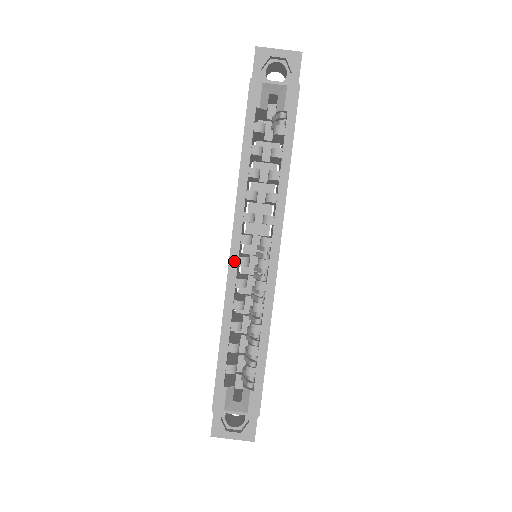
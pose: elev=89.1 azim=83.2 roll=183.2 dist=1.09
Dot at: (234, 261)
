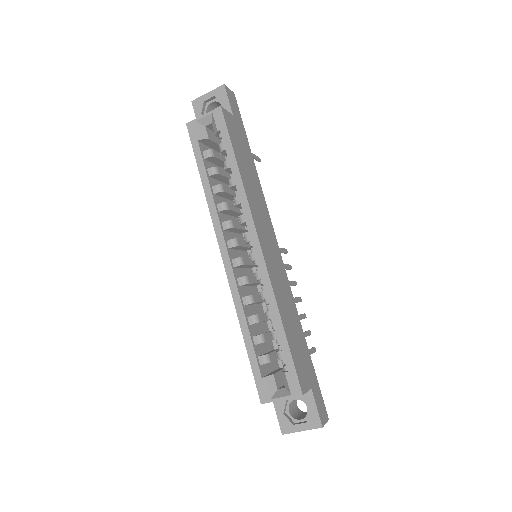
Dot at: (228, 265)
